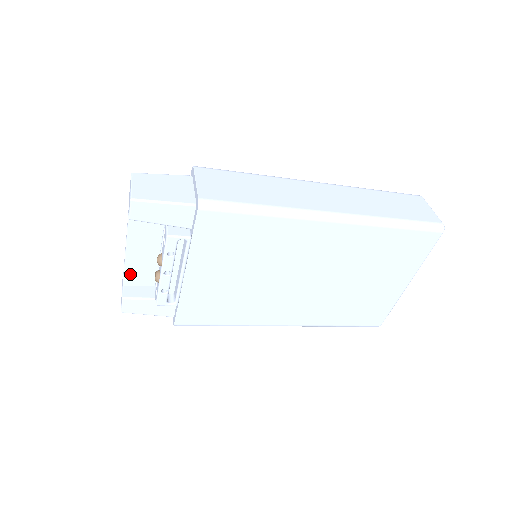
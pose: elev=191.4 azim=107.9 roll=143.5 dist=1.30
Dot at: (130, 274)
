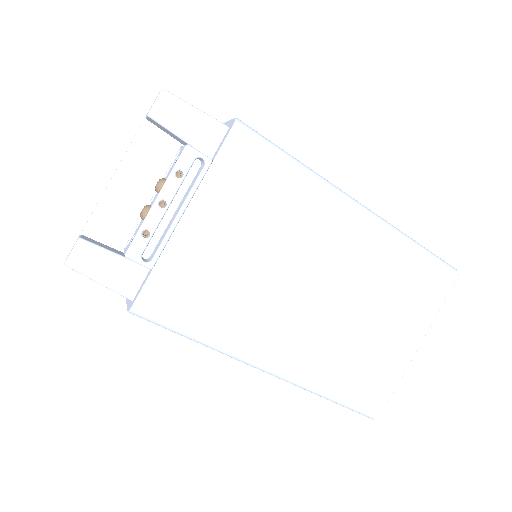
Dot at: (100, 218)
